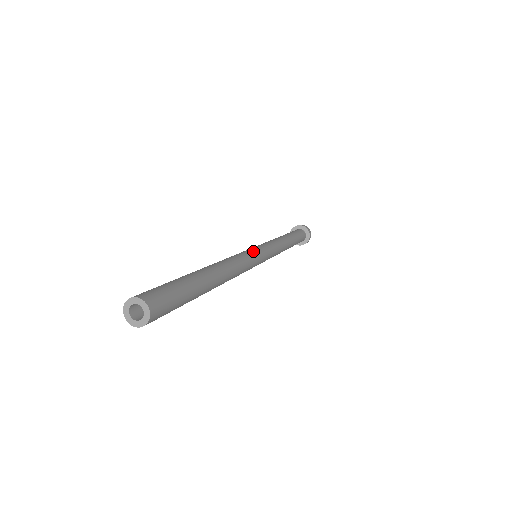
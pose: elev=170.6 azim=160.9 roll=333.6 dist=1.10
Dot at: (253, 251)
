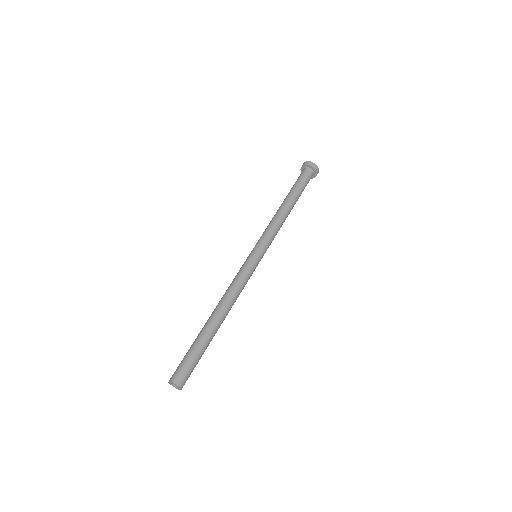
Dot at: (246, 262)
